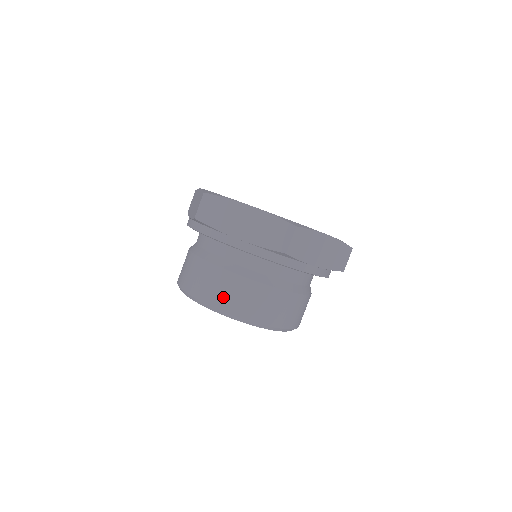
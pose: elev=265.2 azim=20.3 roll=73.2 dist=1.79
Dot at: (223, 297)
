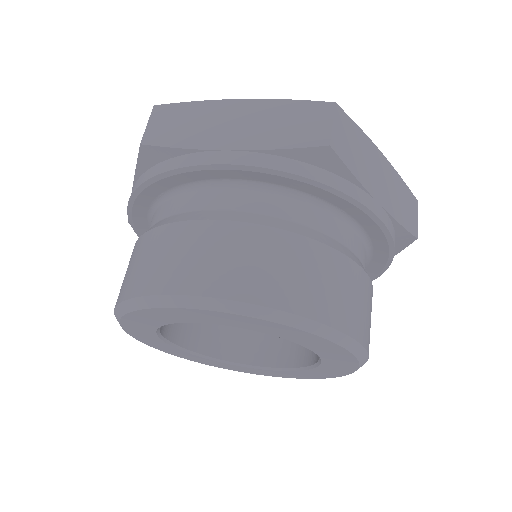
Dot at: (215, 270)
